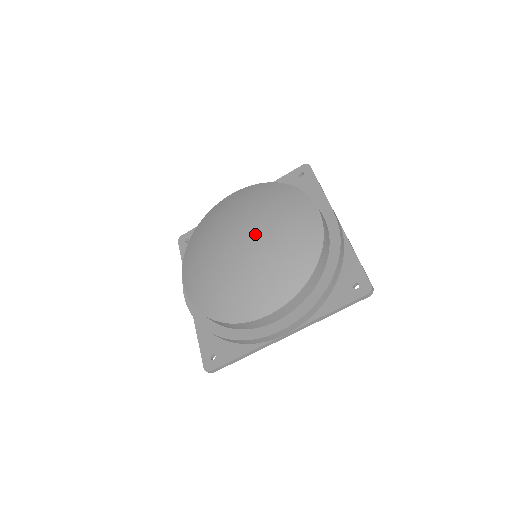
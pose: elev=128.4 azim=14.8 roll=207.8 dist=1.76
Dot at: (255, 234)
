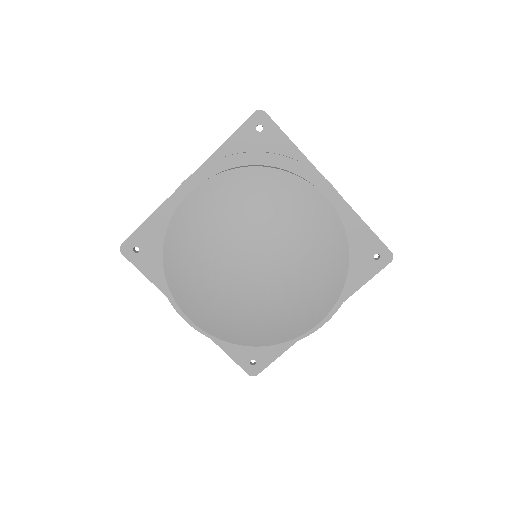
Dot at: (271, 255)
